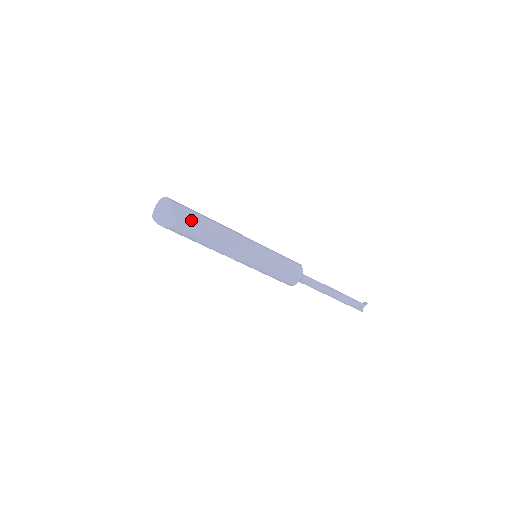
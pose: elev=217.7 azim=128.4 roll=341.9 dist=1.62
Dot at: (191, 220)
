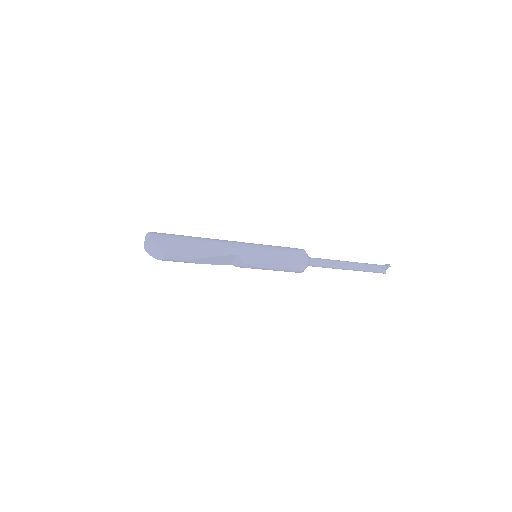
Dot at: (178, 251)
